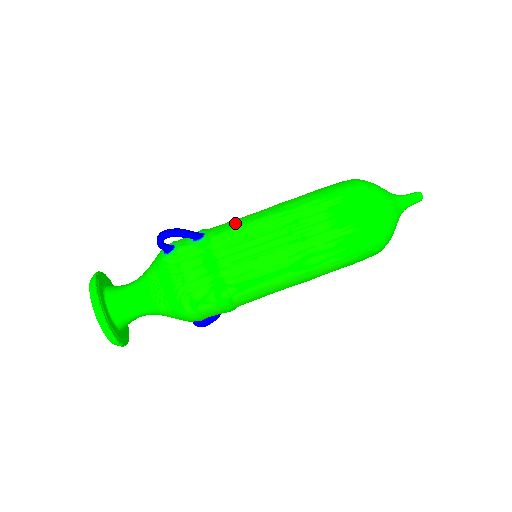
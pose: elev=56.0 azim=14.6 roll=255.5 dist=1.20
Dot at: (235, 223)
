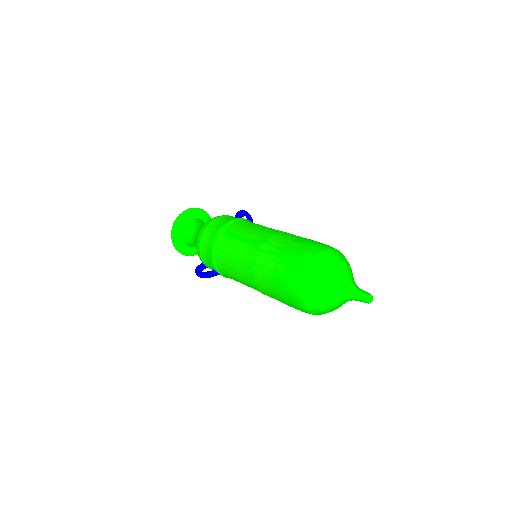
Dot at: occluded
